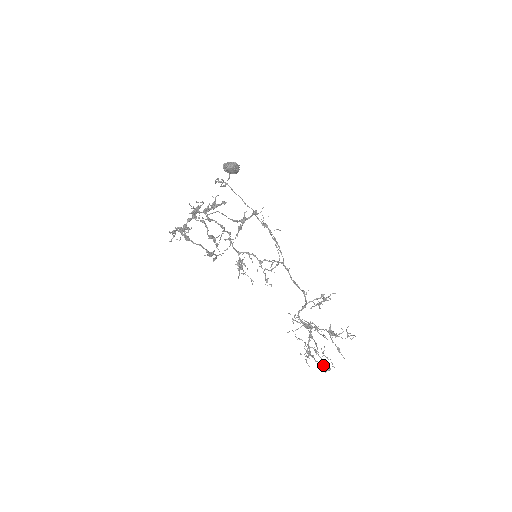
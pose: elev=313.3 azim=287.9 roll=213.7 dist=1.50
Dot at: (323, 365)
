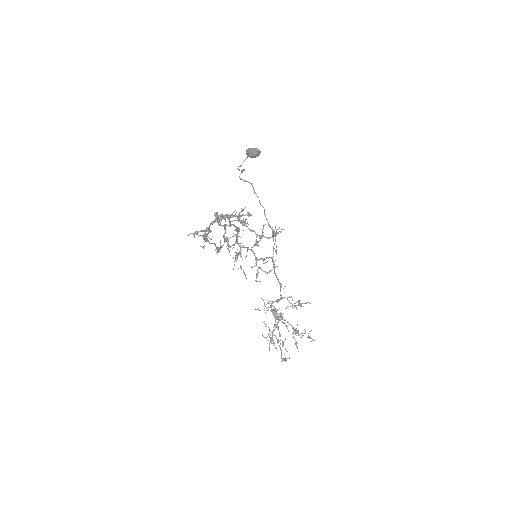
Dot at: (281, 354)
